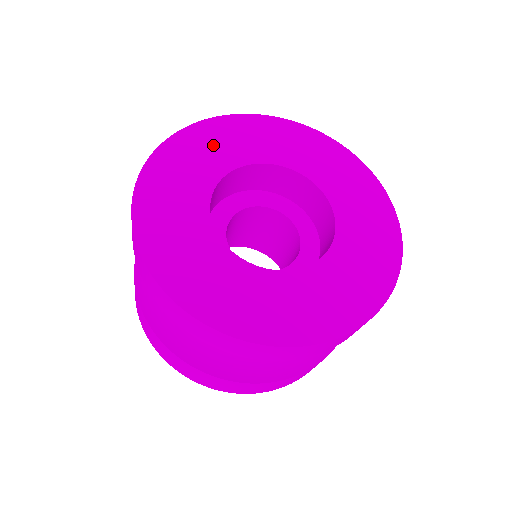
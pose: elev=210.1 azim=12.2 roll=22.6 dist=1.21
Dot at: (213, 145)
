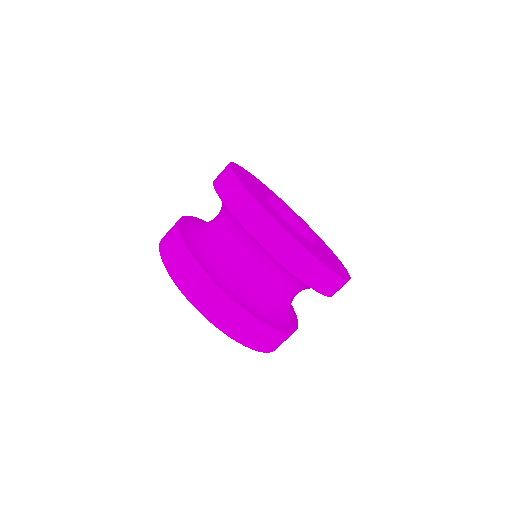
Dot at: (288, 208)
